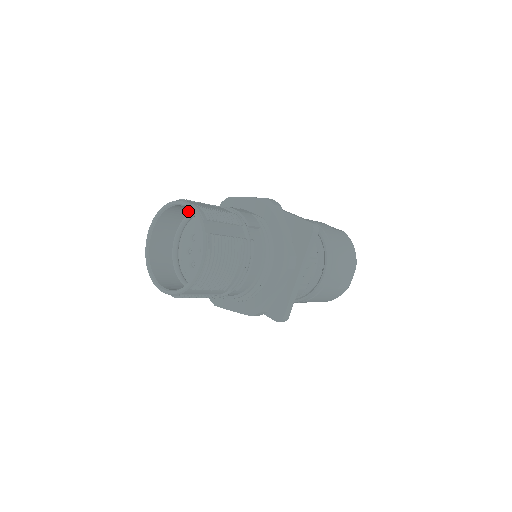
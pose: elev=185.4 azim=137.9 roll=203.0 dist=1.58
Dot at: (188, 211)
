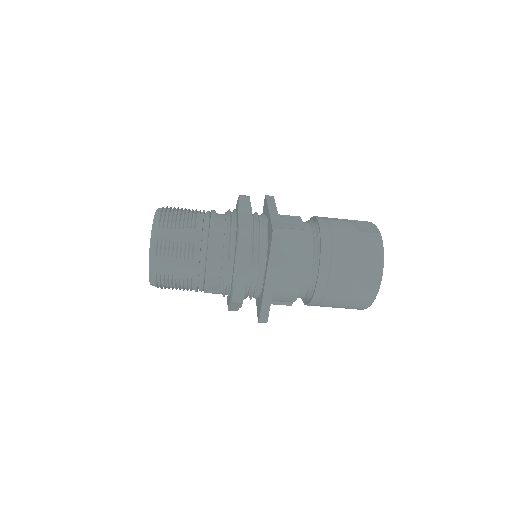
Dot at: occluded
